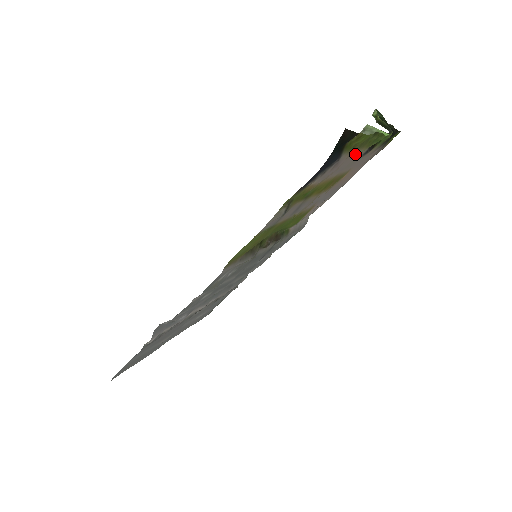
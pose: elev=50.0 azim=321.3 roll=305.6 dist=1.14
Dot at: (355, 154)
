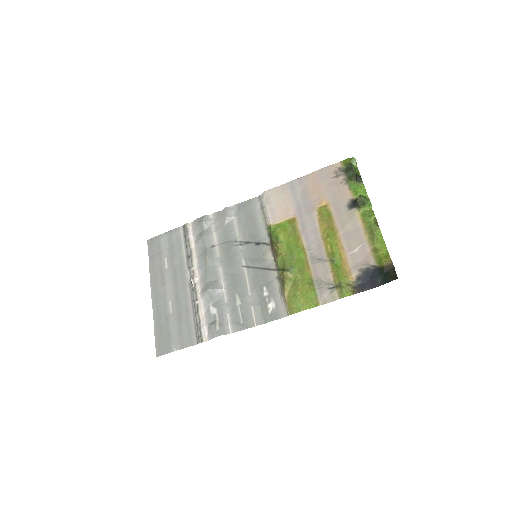
Dot at: (362, 234)
